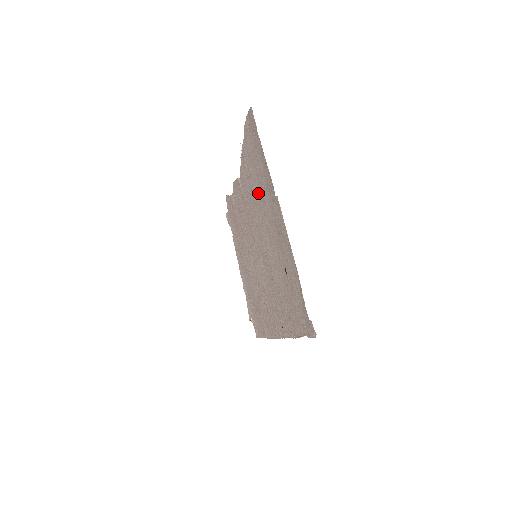
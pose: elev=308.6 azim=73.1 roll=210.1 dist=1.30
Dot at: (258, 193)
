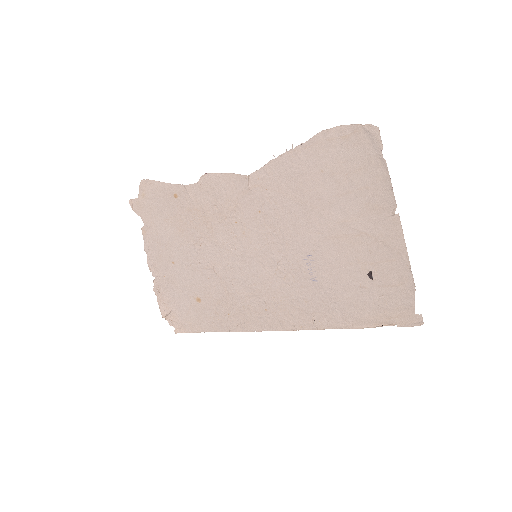
Dot at: (325, 202)
